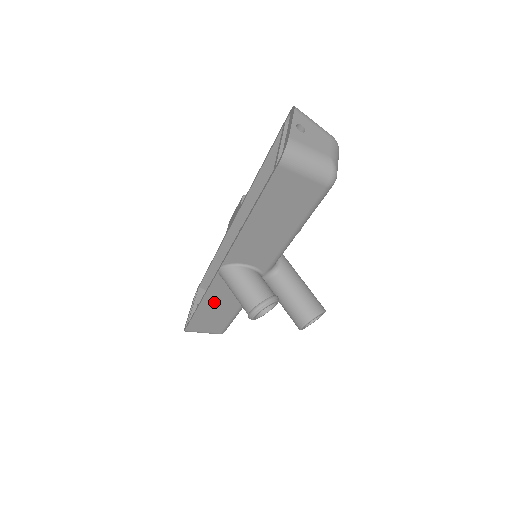
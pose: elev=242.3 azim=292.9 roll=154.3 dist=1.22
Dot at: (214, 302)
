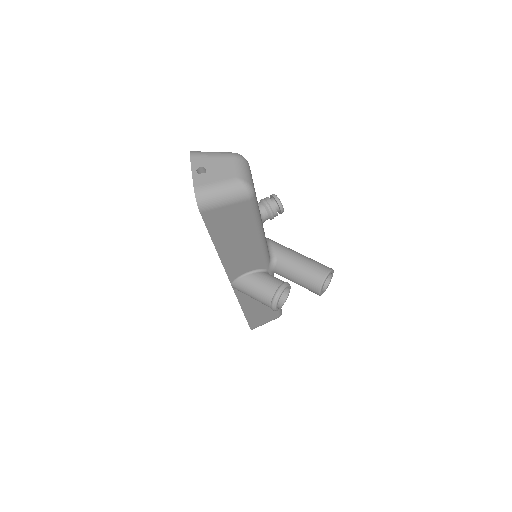
Dot at: (251, 304)
